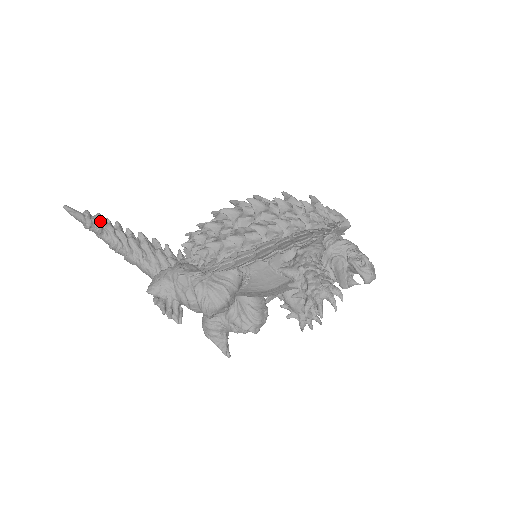
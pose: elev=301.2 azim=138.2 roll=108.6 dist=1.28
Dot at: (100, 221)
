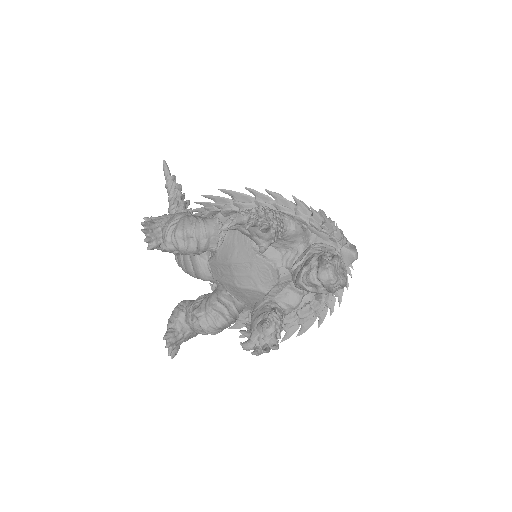
Dot at: (177, 187)
